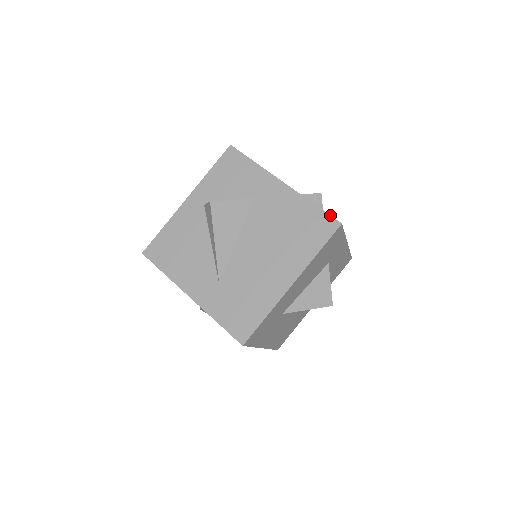
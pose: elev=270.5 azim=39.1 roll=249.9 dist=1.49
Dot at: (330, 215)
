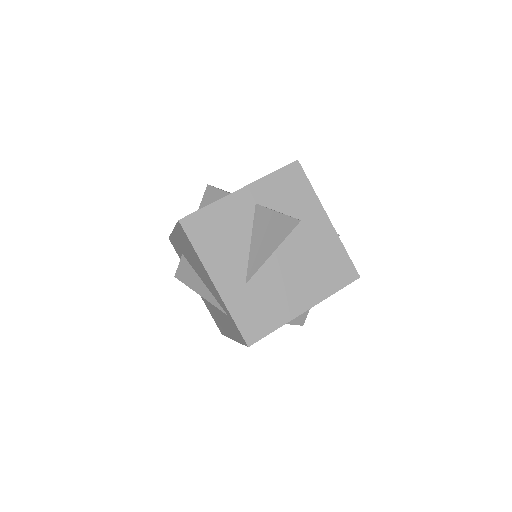
Dot at: occluded
